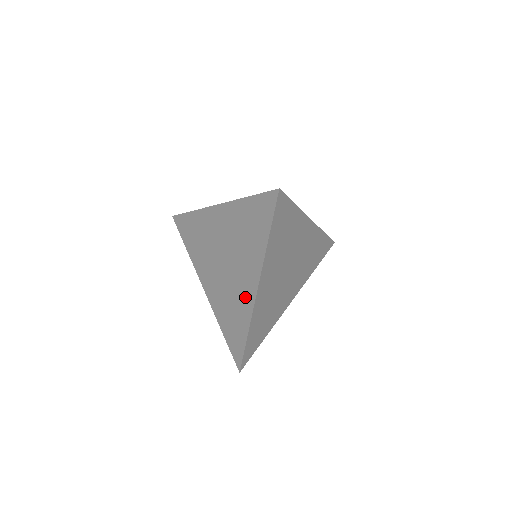
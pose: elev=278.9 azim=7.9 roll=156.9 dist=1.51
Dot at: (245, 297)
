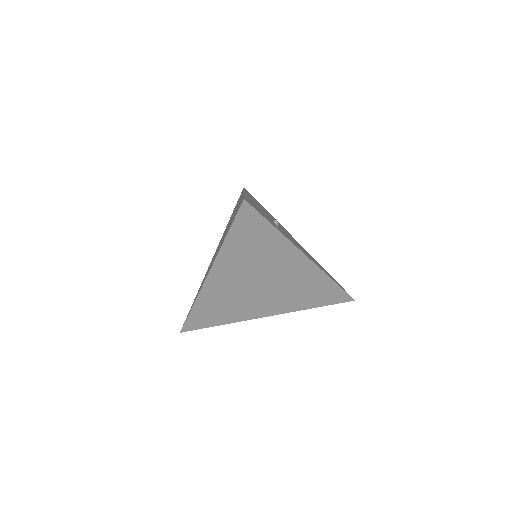
Dot at: occluded
